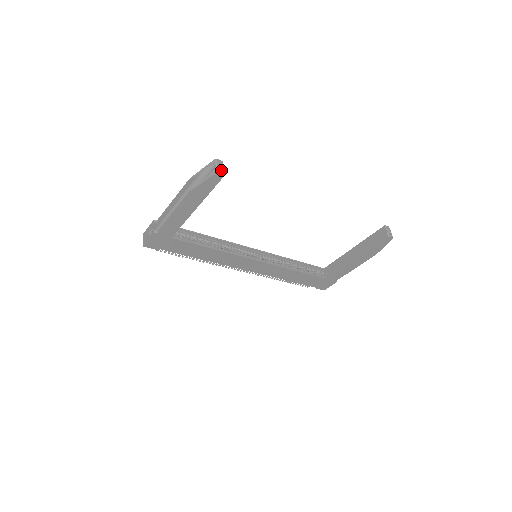
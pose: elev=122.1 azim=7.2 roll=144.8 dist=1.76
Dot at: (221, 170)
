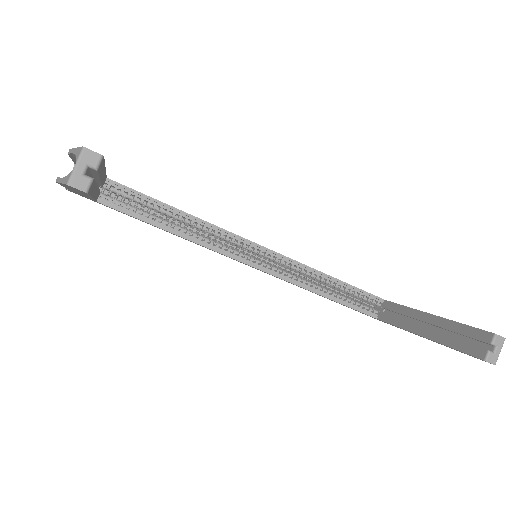
Dot at: (82, 180)
